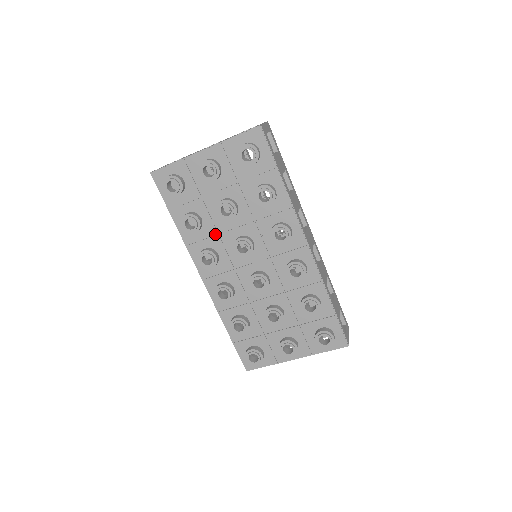
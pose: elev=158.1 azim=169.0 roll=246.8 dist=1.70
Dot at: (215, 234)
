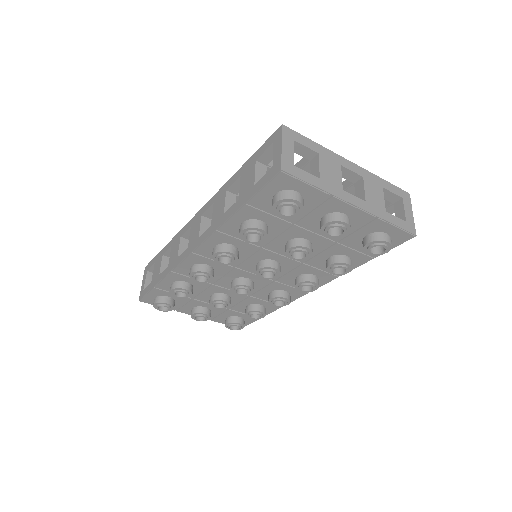
Dot at: (257, 244)
